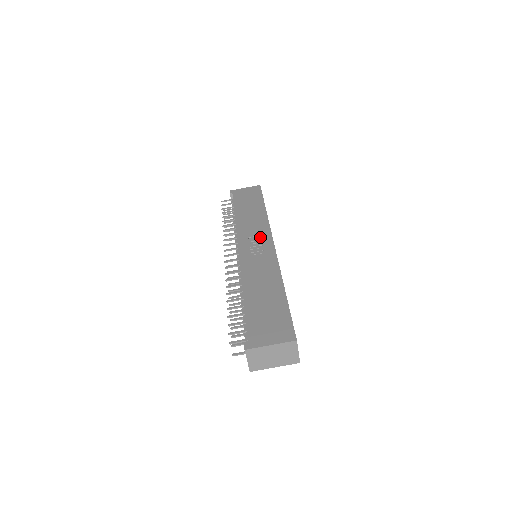
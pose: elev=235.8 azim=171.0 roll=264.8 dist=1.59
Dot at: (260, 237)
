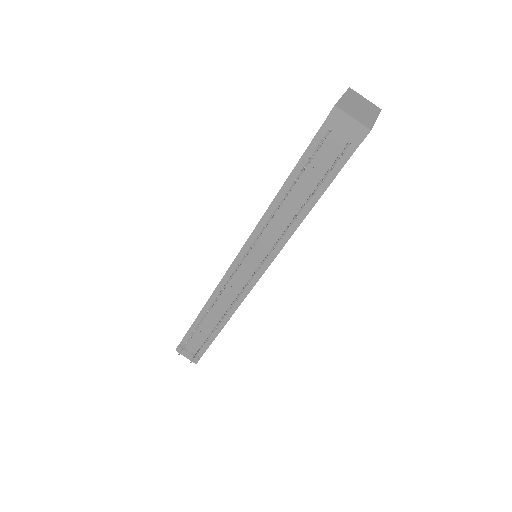
Dot at: occluded
